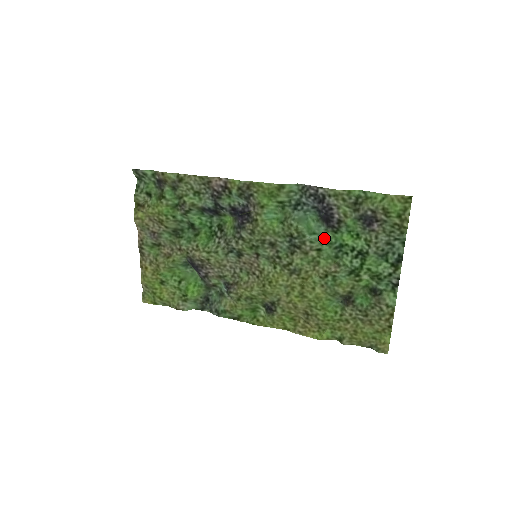
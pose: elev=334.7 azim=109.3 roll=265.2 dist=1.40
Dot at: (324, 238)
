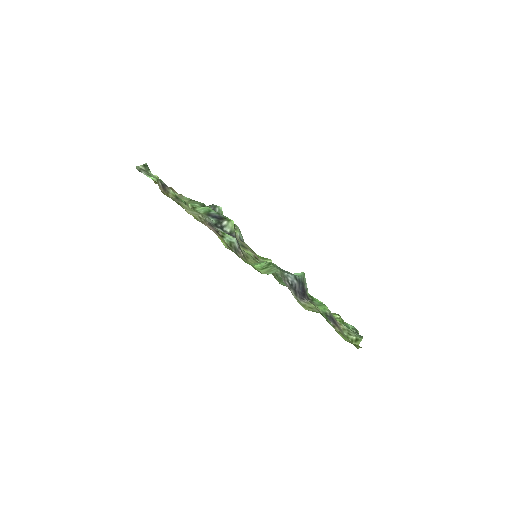
Dot at: occluded
